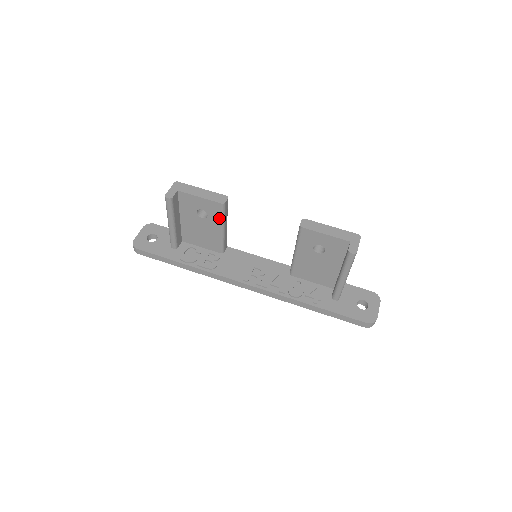
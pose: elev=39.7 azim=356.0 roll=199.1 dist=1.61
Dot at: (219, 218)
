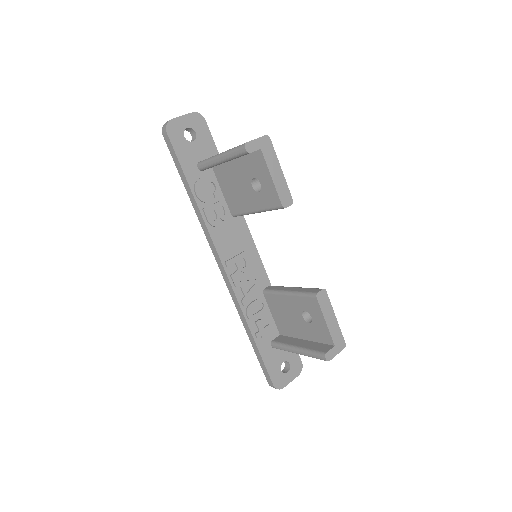
Dot at: (265, 206)
